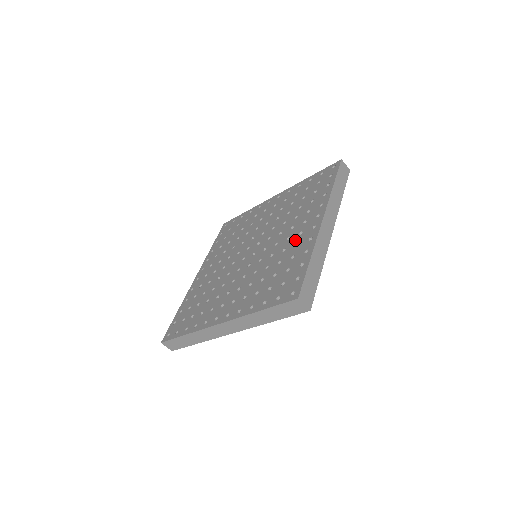
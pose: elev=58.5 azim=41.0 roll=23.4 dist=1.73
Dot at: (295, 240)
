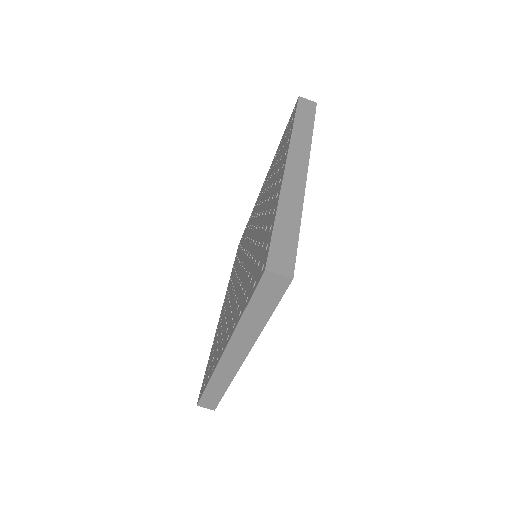
Dot at: (268, 209)
